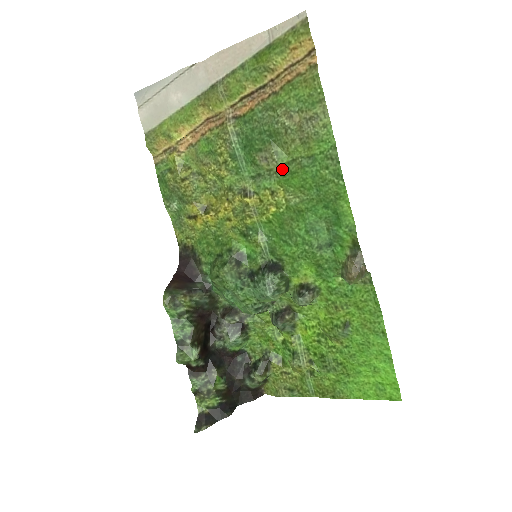
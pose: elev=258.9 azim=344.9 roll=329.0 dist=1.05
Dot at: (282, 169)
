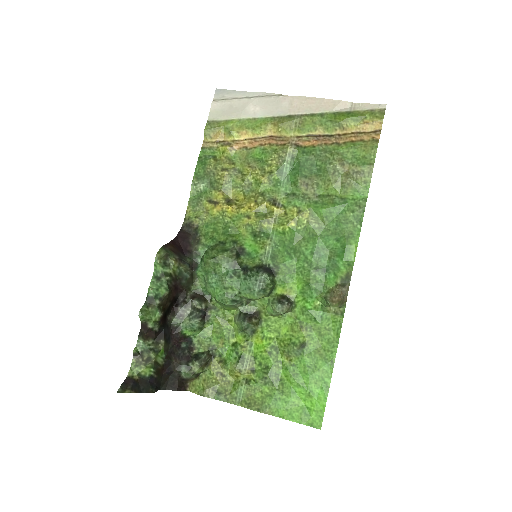
Dot at: (316, 198)
